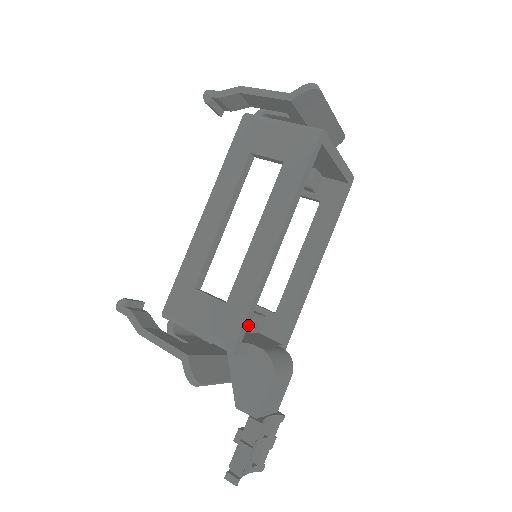
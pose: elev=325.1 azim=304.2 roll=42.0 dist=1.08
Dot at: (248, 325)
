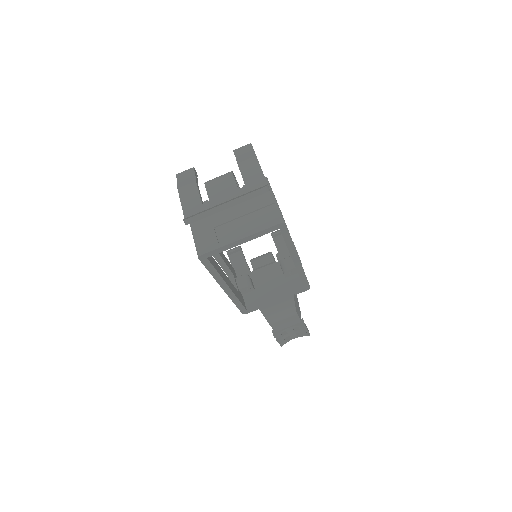
Dot at: (283, 274)
